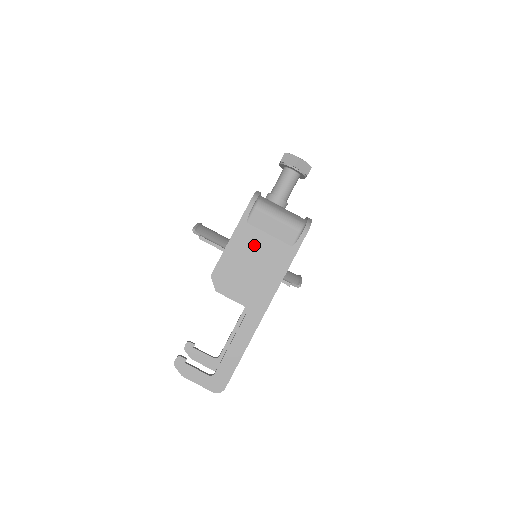
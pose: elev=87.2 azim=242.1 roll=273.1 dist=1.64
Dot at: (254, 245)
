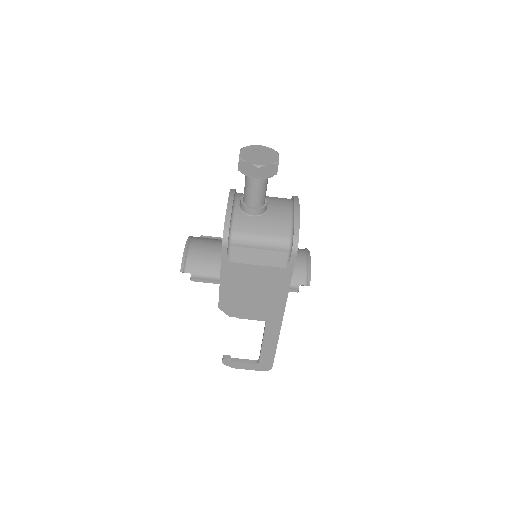
Dot at: (246, 277)
